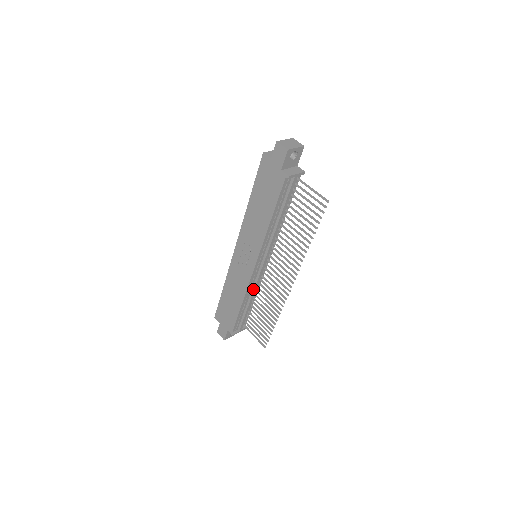
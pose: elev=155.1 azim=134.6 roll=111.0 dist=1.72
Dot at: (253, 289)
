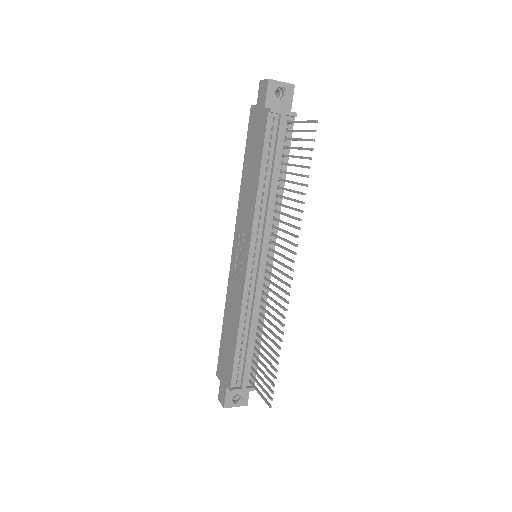
Dot at: (252, 305)
